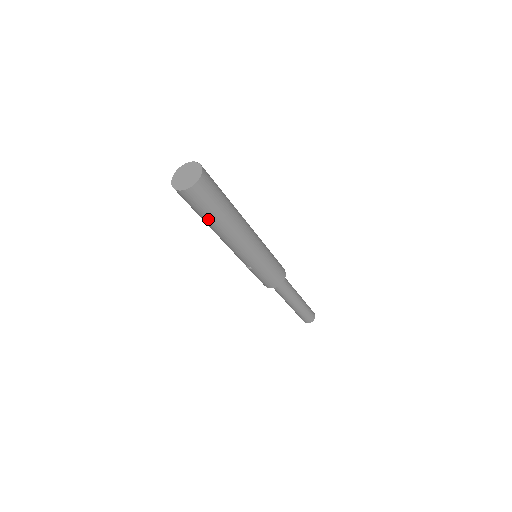
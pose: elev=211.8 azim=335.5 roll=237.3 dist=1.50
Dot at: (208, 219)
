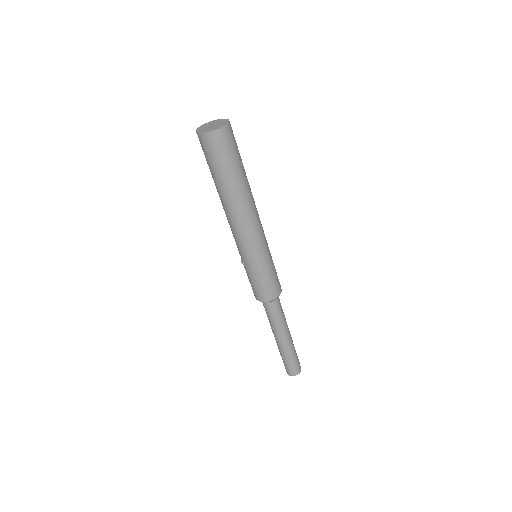
Dot at: (215, 178)
